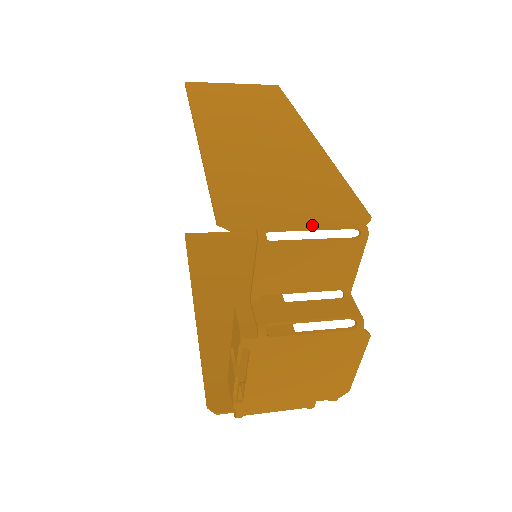
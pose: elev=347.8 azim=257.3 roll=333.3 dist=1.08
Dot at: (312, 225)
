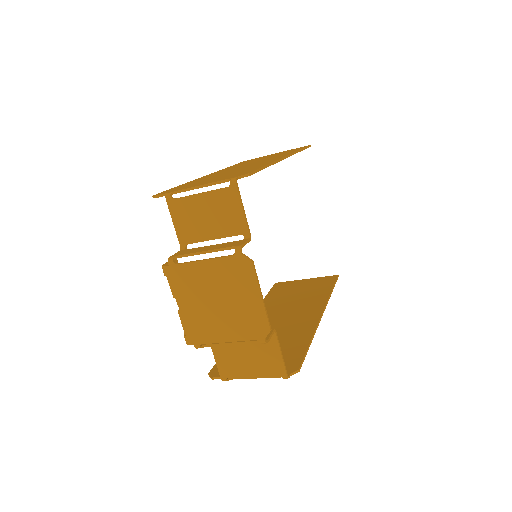
Dot at: (202, 184)
